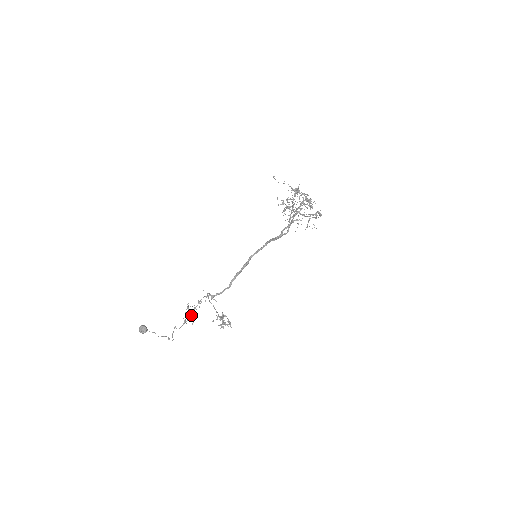
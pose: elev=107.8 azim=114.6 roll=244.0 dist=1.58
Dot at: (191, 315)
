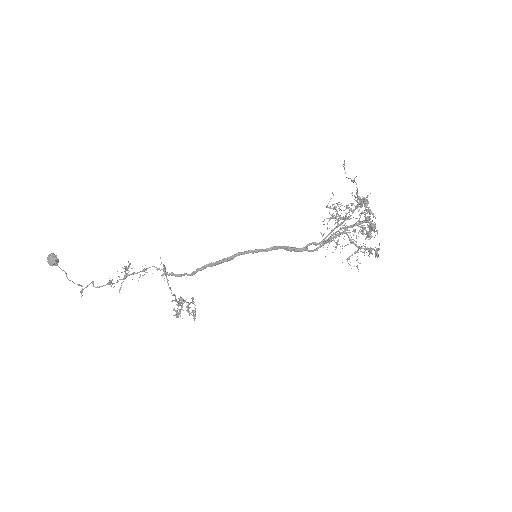
Dot at: (124, 279)
